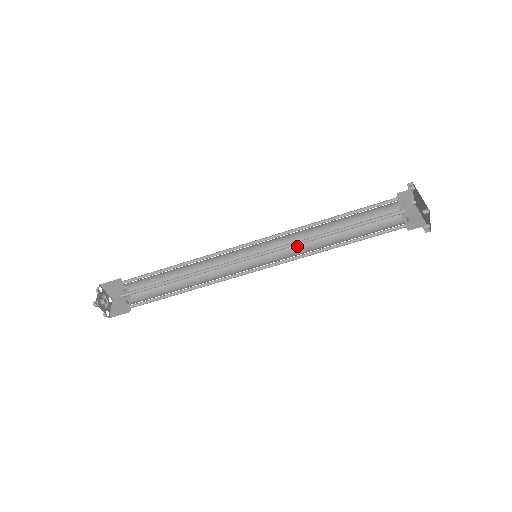
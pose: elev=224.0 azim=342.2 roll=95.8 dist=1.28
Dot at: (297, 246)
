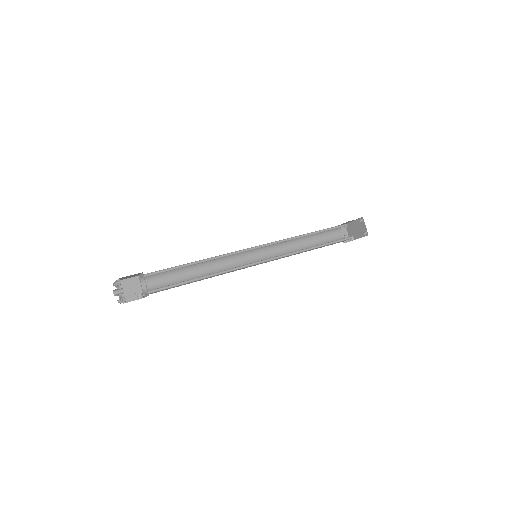
Dot at: occluded
